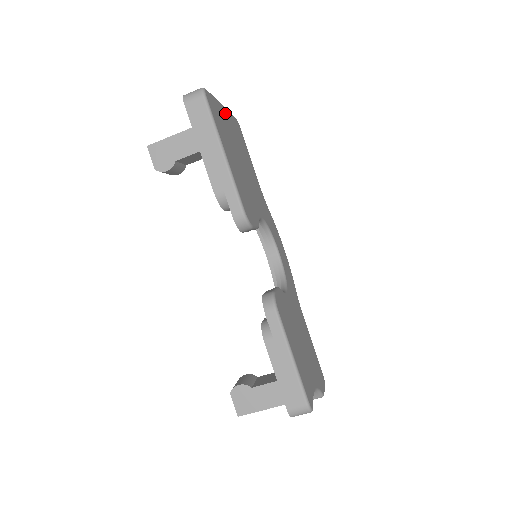
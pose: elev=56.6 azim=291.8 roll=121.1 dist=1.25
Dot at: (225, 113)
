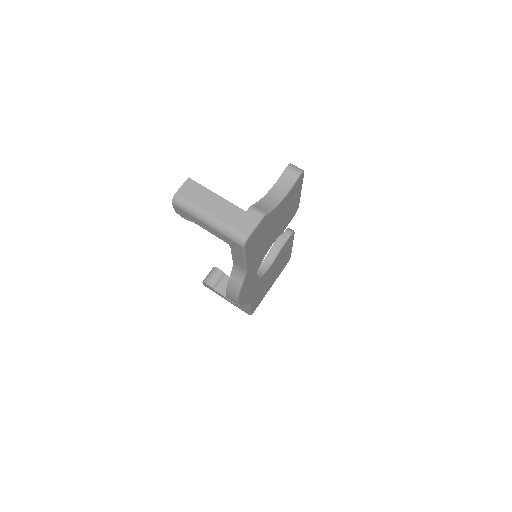
Dot at: occluded
